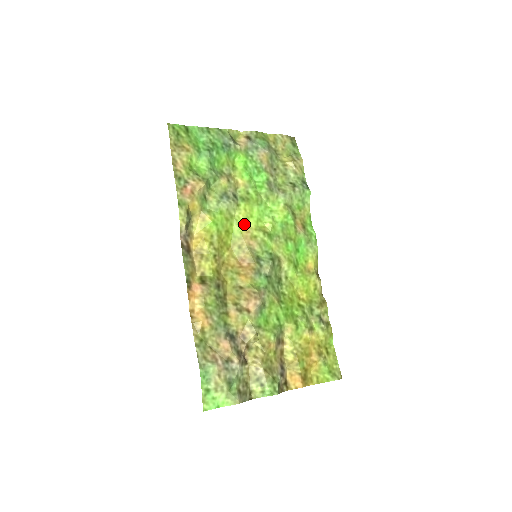
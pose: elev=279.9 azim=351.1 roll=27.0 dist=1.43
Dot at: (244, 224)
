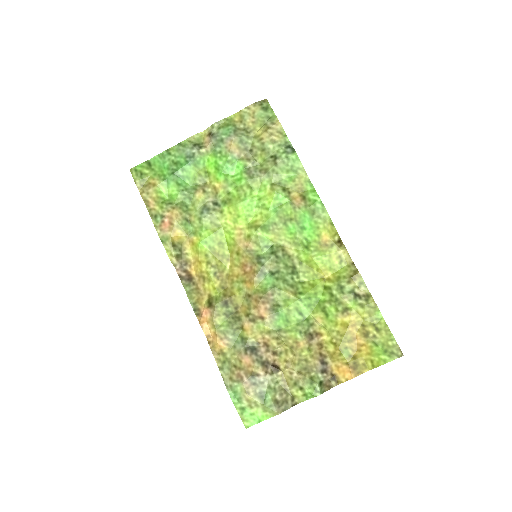
Dot at: (234, 228)
